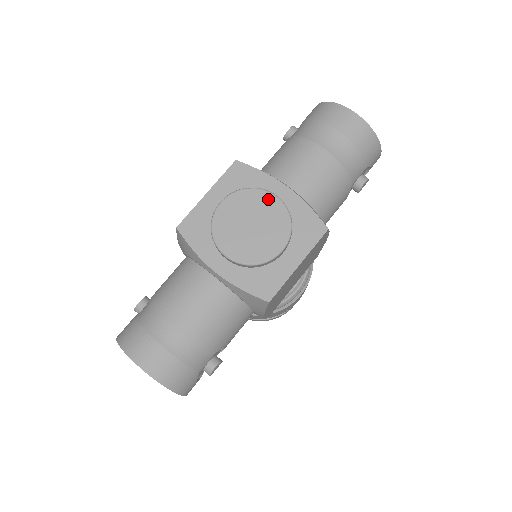
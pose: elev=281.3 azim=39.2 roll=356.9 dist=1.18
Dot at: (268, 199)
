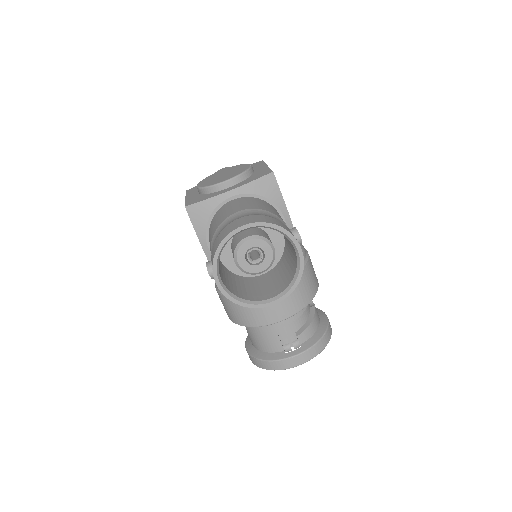
Dot at: (219, 172)
